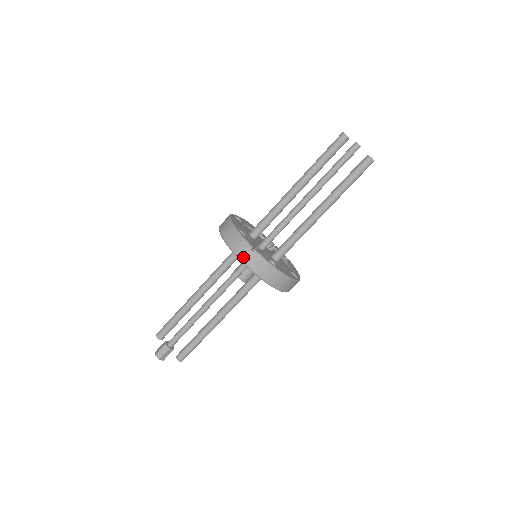
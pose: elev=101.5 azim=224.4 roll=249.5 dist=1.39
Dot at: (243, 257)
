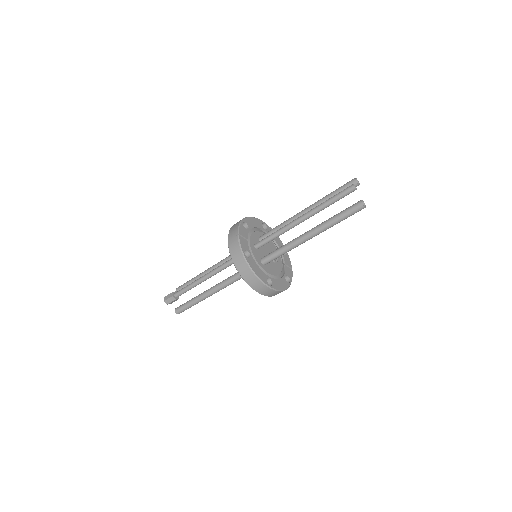
Dot at: (230, 238)
